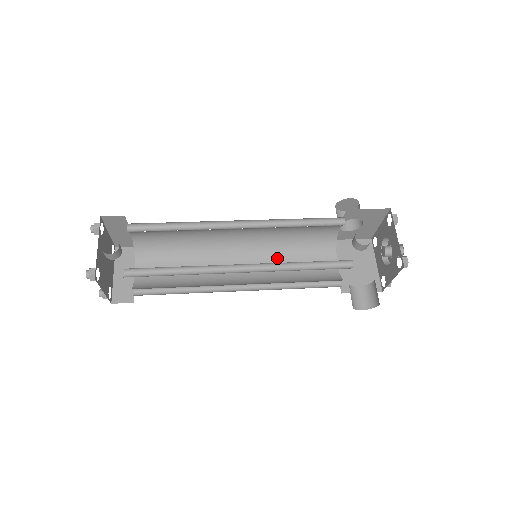
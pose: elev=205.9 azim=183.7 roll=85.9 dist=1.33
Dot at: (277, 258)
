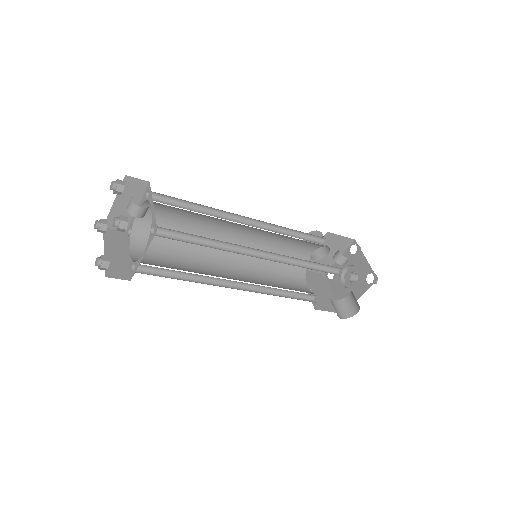
Dot at: (261, 270)
